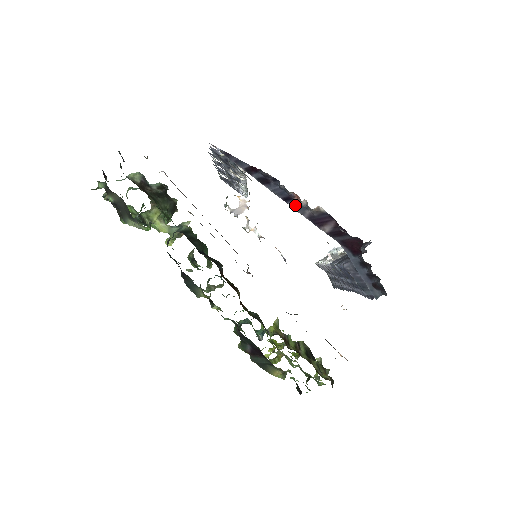
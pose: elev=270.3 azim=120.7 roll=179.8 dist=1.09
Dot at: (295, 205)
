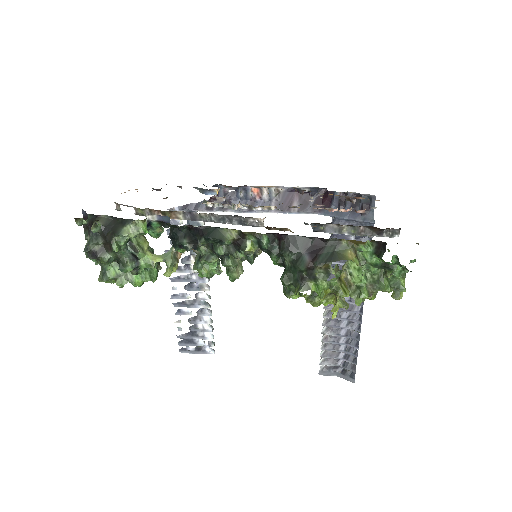
Dot at: occluded
